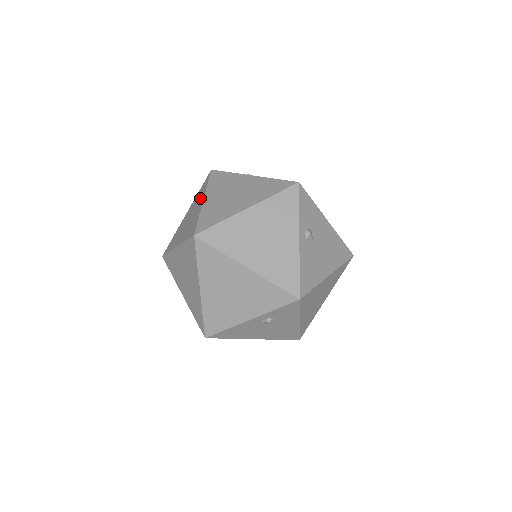
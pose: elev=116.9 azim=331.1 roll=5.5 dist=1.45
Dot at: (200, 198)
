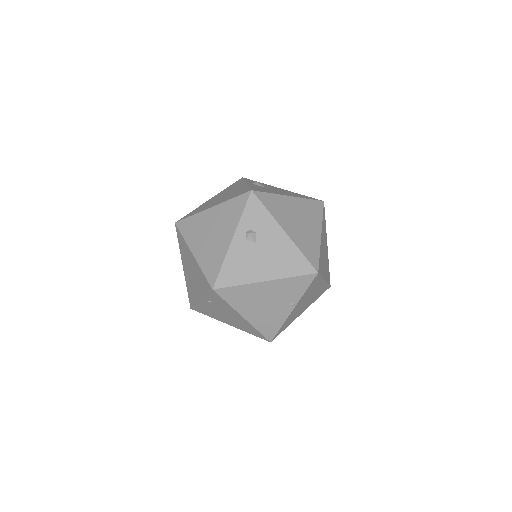
Dot at: occluded
